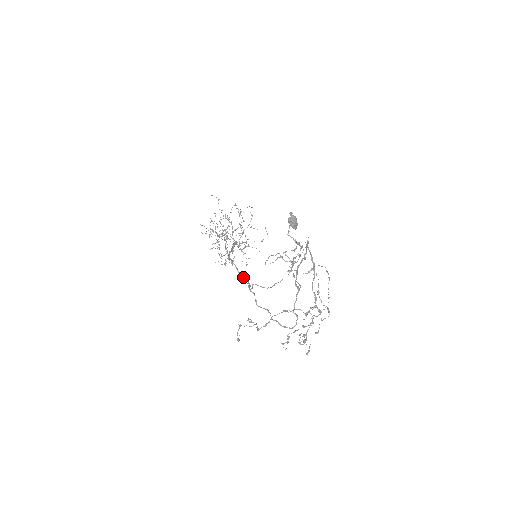
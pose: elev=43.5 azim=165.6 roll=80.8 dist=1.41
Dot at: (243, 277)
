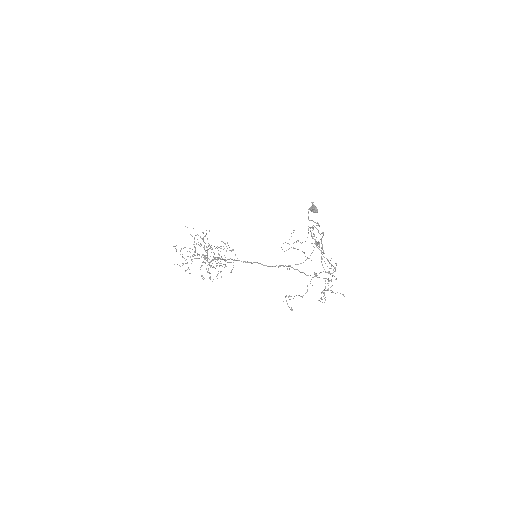
Dot at: (274, 266)
